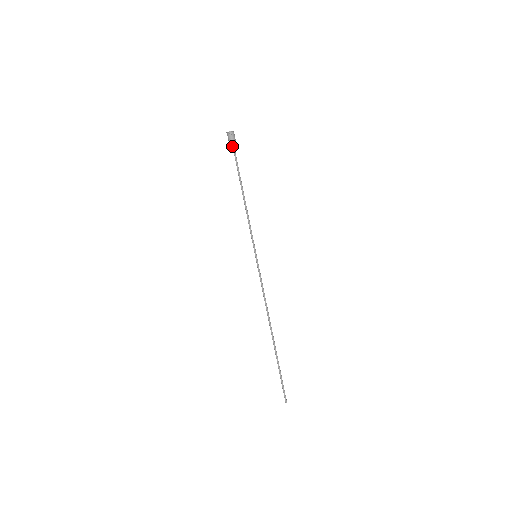
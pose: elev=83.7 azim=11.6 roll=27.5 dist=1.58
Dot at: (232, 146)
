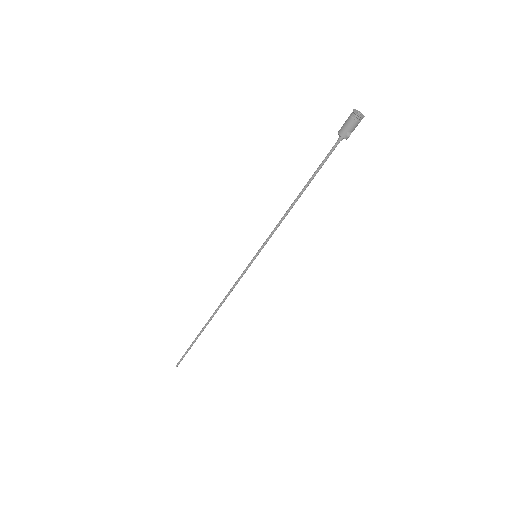
Dot at: (342, 133)
